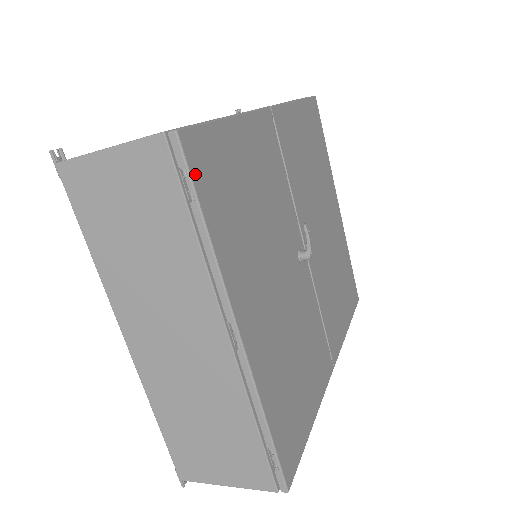
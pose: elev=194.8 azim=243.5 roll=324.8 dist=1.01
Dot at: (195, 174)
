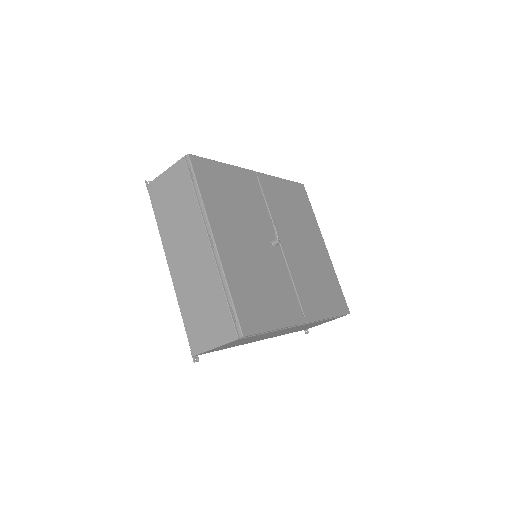
Dot at: (196, 171)
